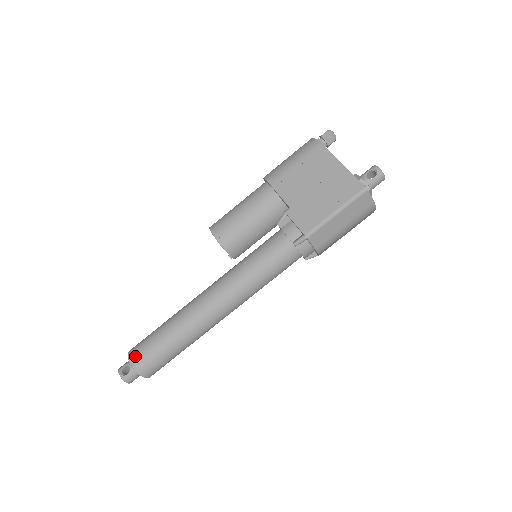
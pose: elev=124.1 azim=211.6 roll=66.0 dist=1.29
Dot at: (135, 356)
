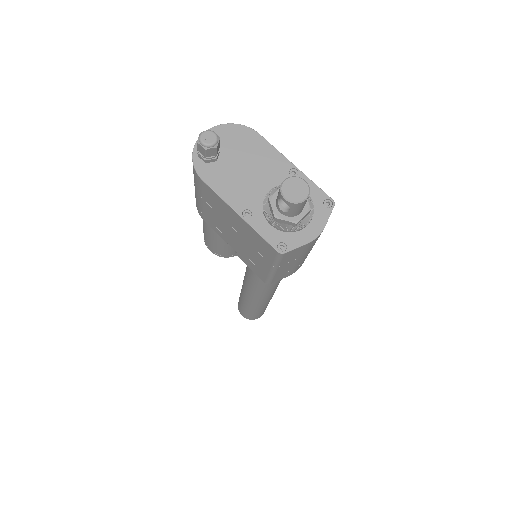
Dot at: (241, 314)
